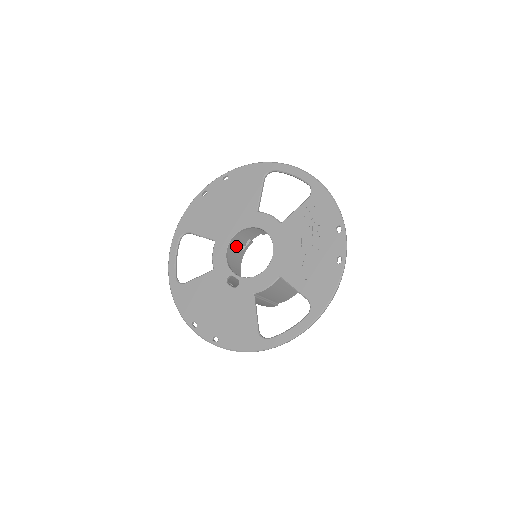
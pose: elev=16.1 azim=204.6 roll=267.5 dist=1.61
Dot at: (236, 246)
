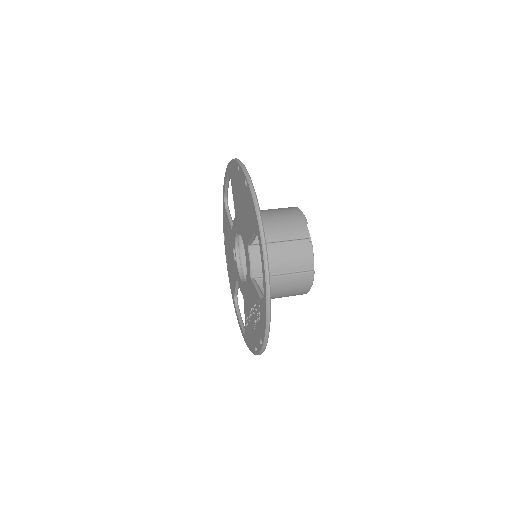
Dot at: occluded
